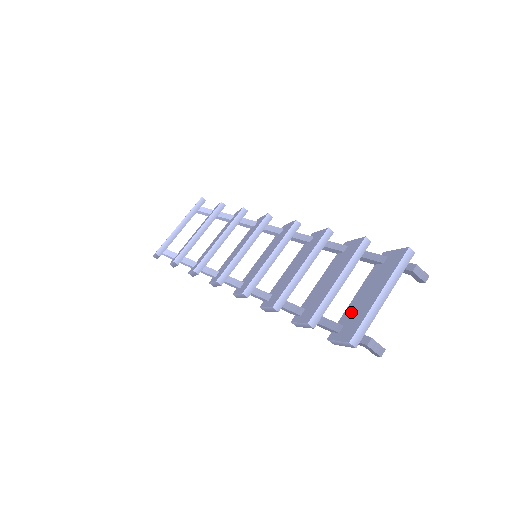
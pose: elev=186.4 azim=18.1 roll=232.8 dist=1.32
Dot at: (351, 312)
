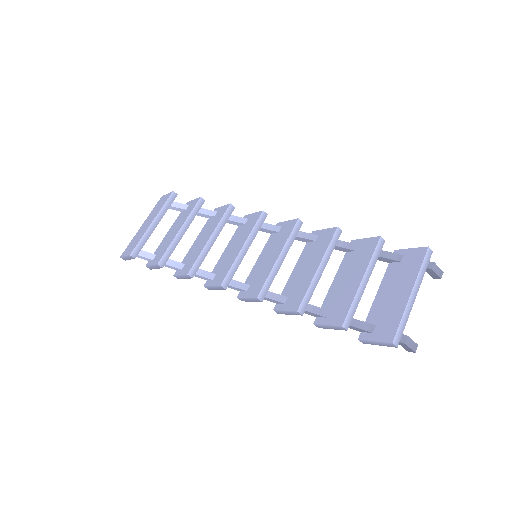
Dot at: (380, 311)
